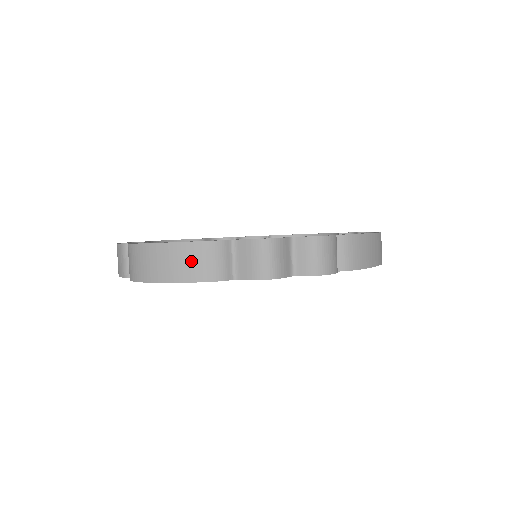
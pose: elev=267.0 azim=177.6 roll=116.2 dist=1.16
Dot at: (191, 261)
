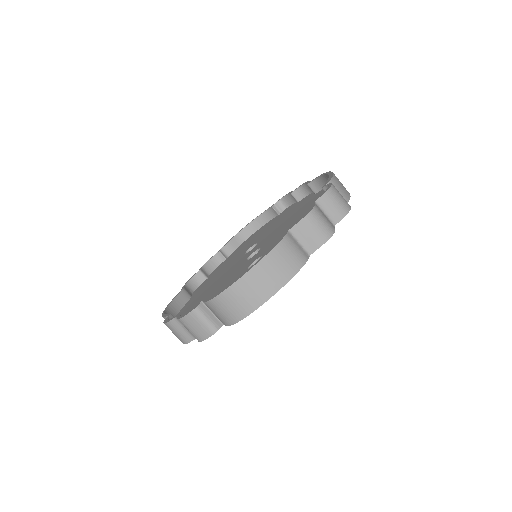
Dot at: (280, 264)
